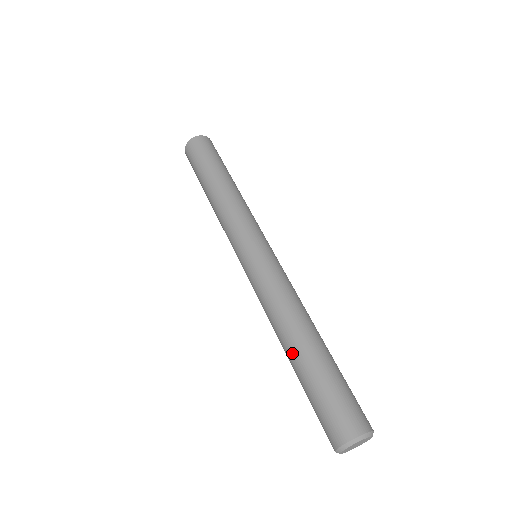
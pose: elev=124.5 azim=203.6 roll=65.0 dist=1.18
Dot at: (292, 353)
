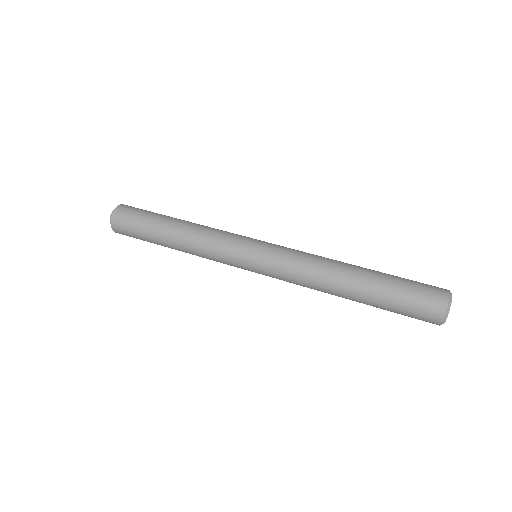
Dot at: (354, 300)
